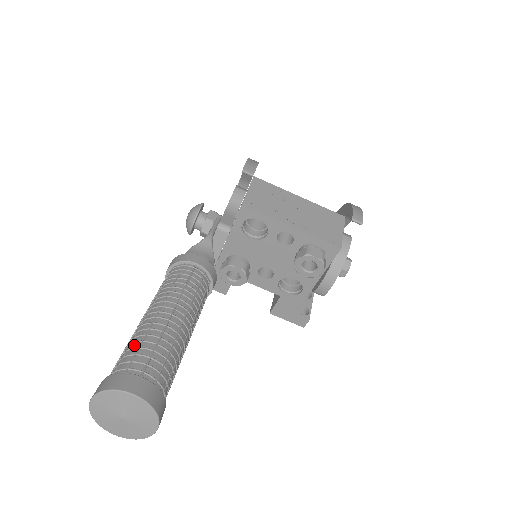
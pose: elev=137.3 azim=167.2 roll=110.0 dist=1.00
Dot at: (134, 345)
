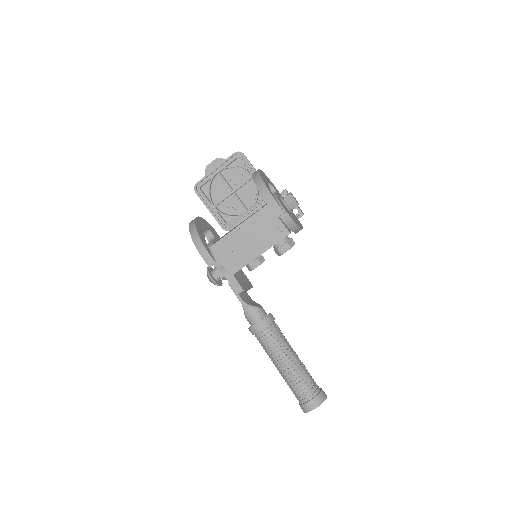
Dot at: (292, 389)
